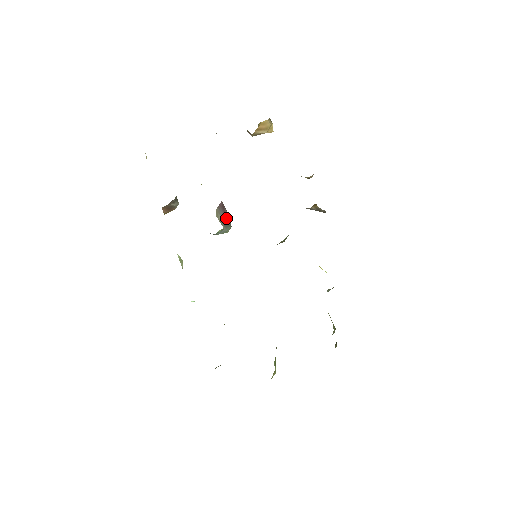
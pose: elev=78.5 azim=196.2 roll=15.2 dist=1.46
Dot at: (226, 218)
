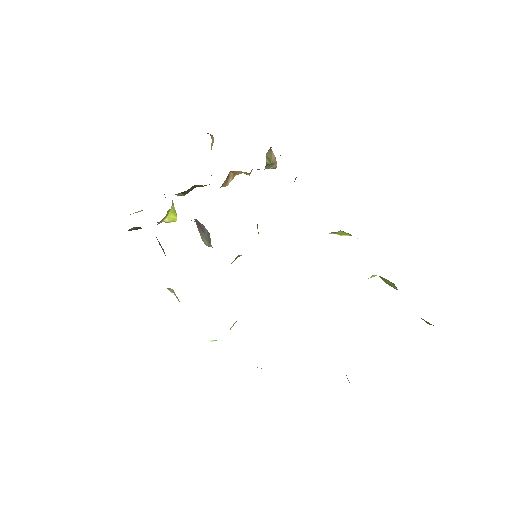
Dot at: (204, 231)
